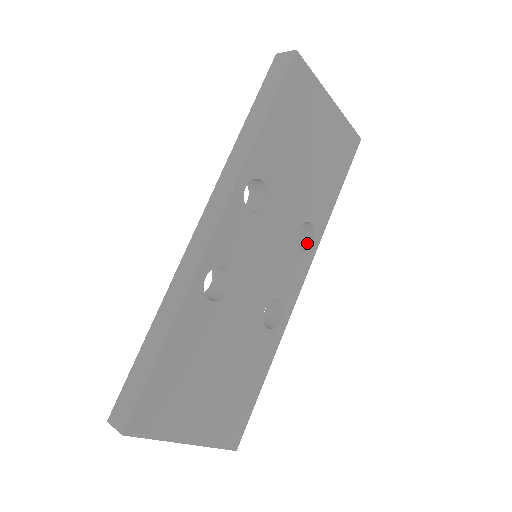
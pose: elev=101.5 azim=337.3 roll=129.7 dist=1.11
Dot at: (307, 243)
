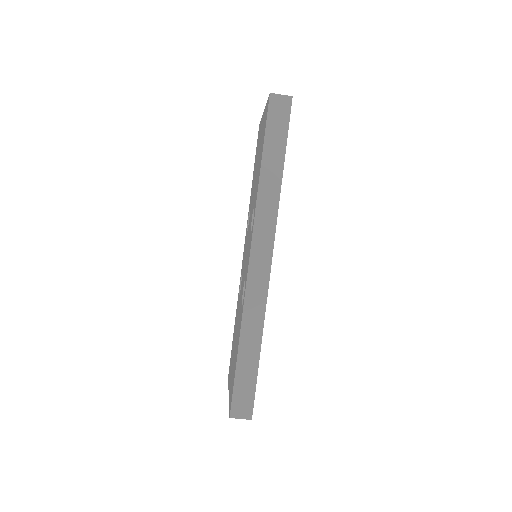
Dot at: occluded
